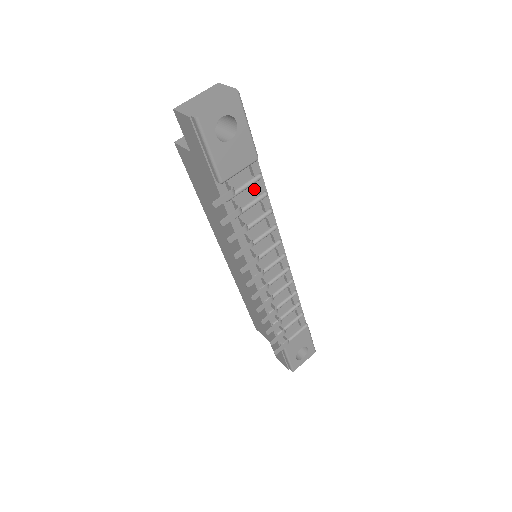
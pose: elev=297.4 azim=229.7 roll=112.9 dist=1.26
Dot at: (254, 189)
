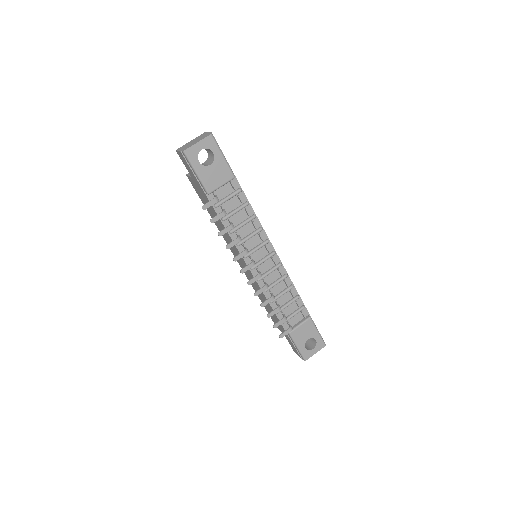
Dot at: (238, 200)
